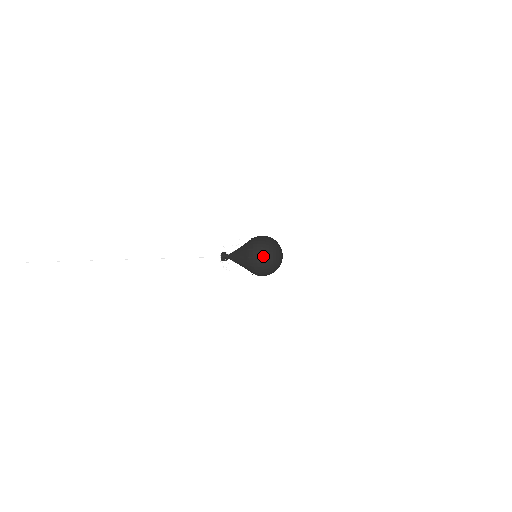
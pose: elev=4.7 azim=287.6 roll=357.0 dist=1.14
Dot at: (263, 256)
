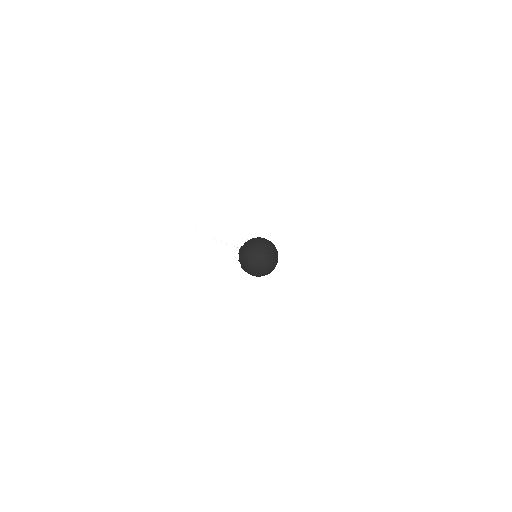
Dot at: (244, 262)
